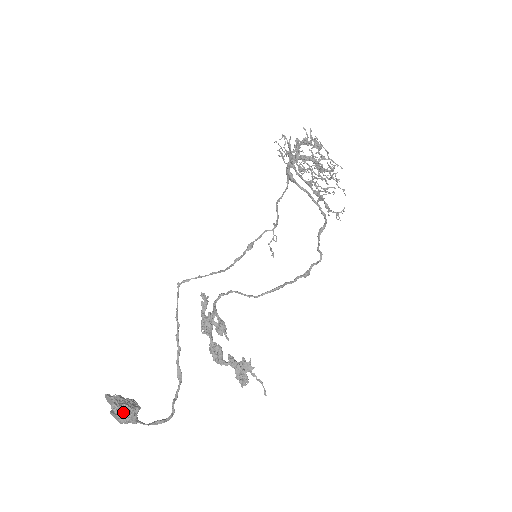
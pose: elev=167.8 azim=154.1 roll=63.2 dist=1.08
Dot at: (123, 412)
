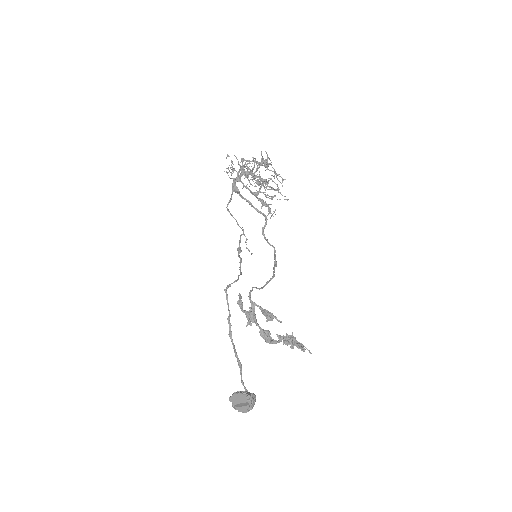
Dot at: (253, 400)
